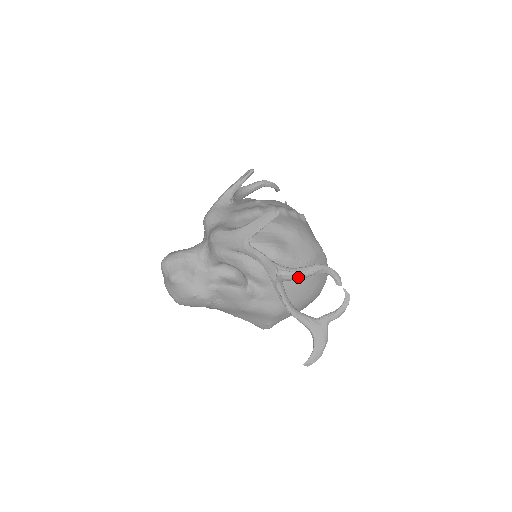
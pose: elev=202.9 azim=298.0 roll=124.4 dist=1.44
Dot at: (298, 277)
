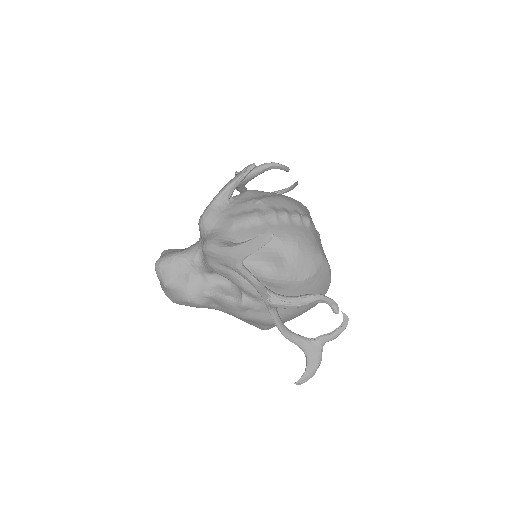
Dot at: (291, 307)
